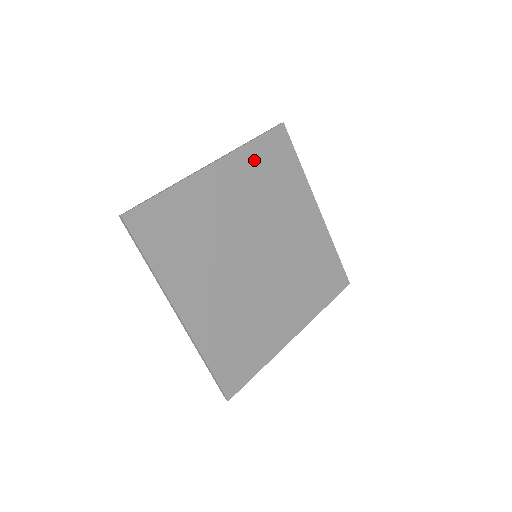
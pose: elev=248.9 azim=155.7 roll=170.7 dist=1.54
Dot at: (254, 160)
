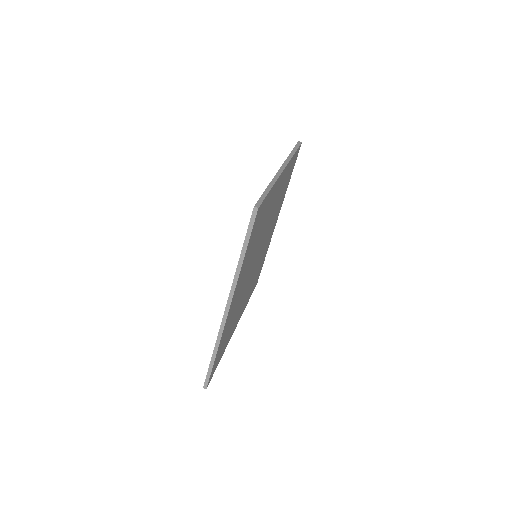
Dot at: (288, 171)
